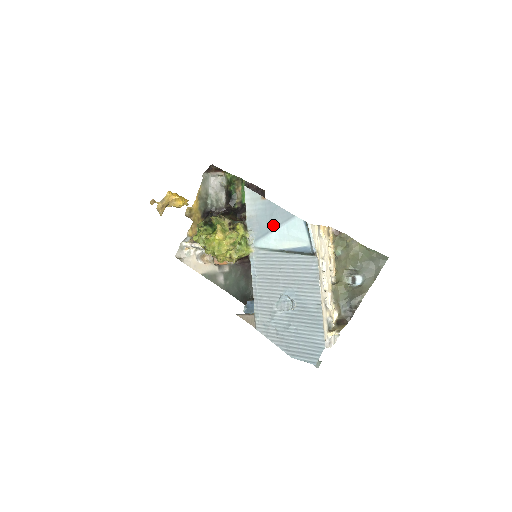
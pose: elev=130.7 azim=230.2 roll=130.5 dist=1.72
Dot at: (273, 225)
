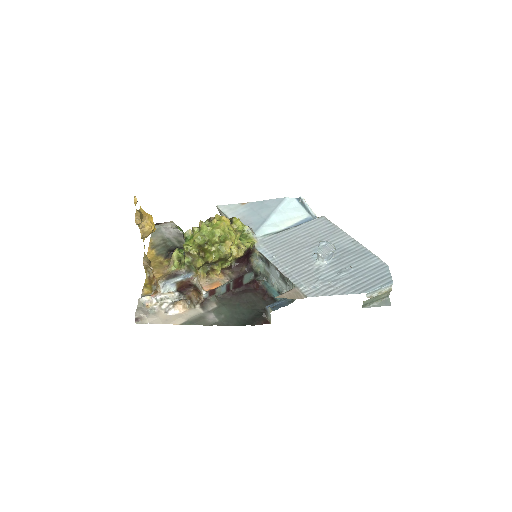
Dot at: (267, 213)
